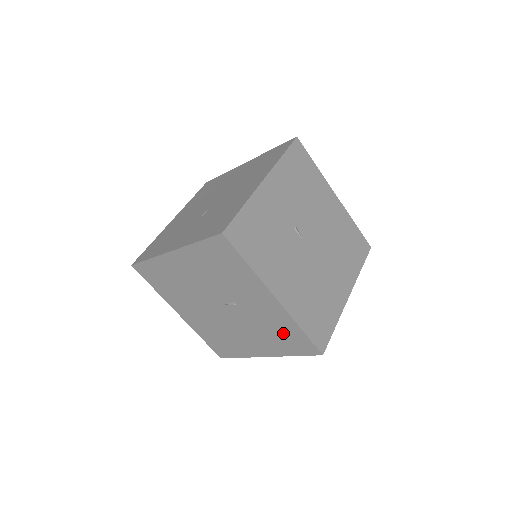
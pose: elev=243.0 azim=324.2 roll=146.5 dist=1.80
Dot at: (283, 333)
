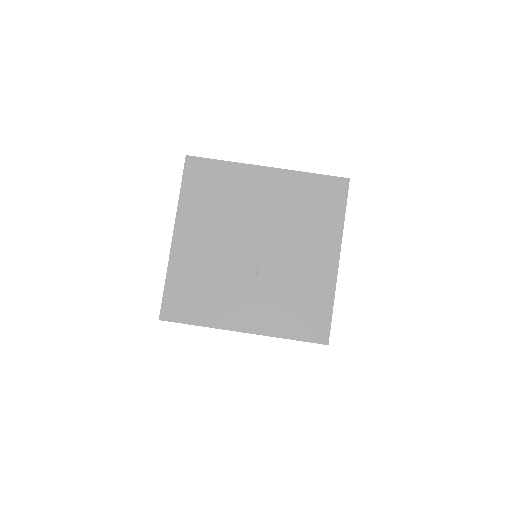
Dot at: occluded
